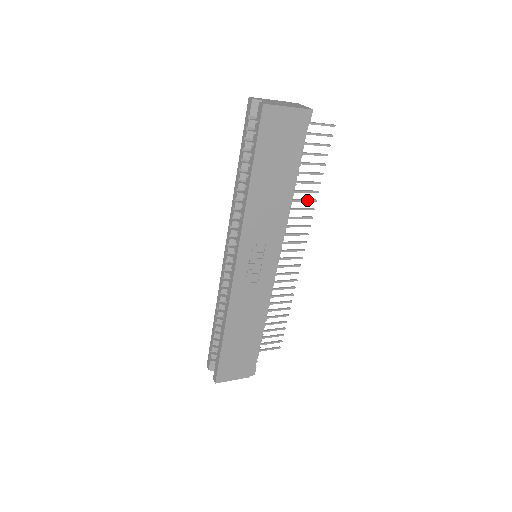
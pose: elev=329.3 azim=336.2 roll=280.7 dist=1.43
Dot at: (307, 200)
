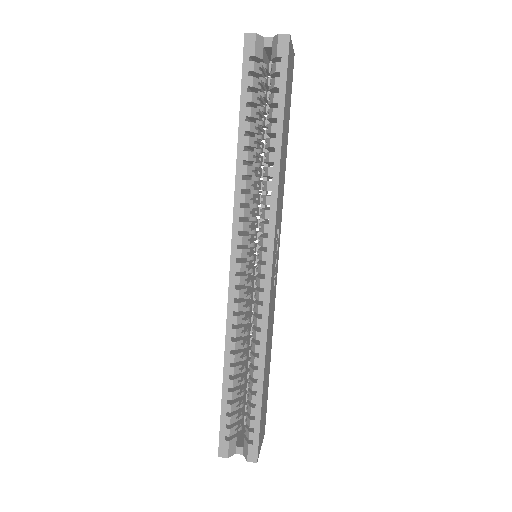
Dot at: (261, 180)
